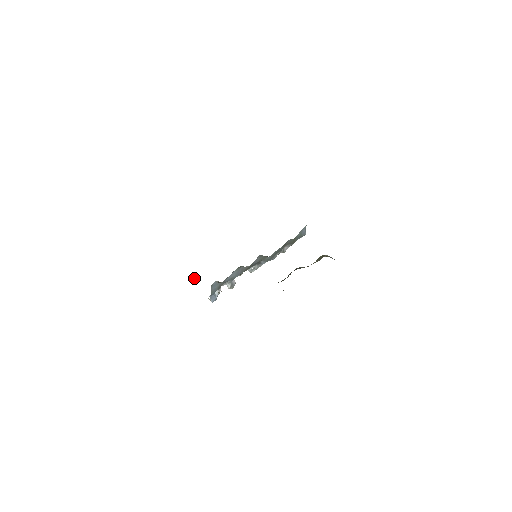
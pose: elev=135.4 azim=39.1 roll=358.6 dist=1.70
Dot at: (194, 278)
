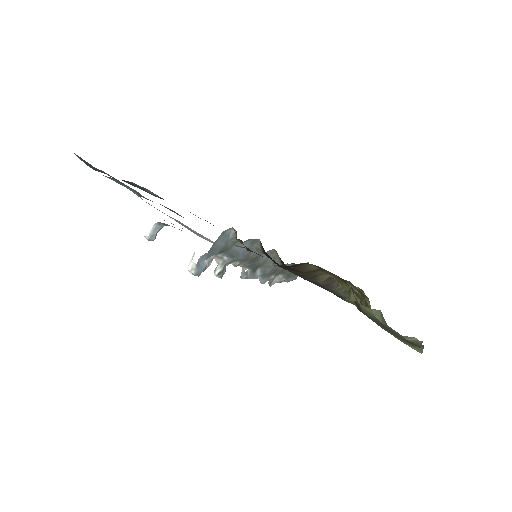
Dot at: (155, 237)
